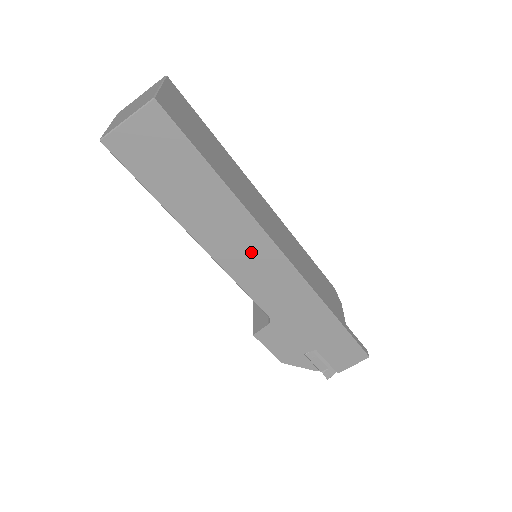
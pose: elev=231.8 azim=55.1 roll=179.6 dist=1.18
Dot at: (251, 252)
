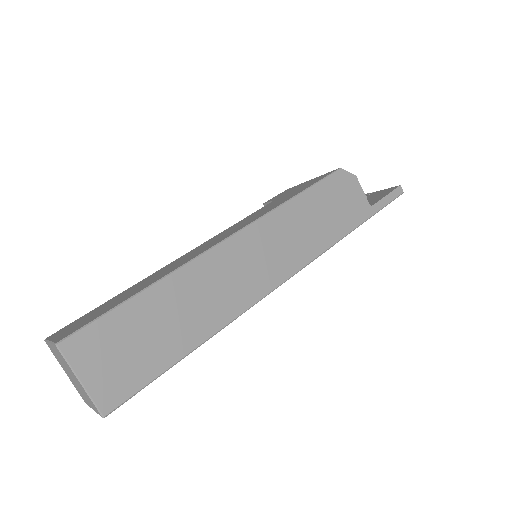
Dot at: occluded
